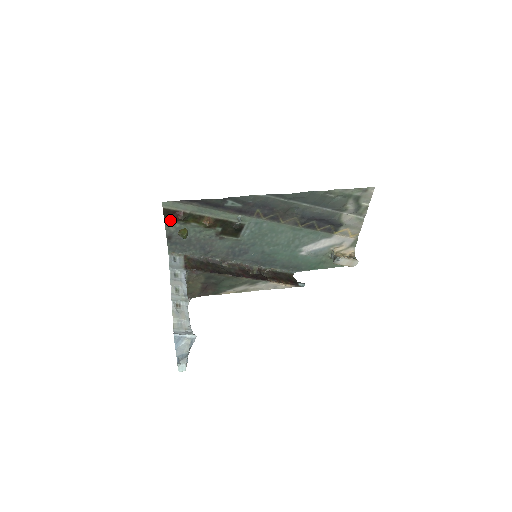
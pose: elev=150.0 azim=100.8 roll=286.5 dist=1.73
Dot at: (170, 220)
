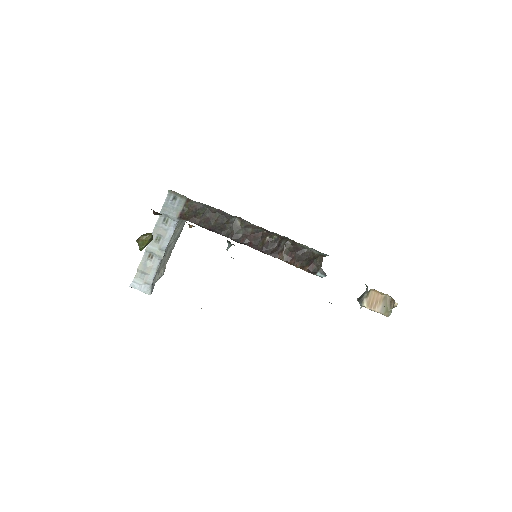
Dot at: occluded
